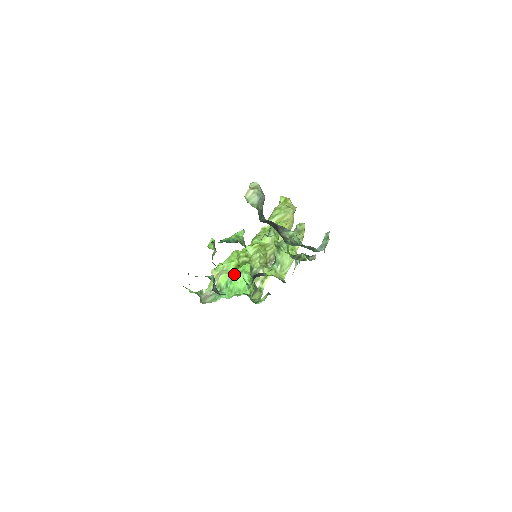
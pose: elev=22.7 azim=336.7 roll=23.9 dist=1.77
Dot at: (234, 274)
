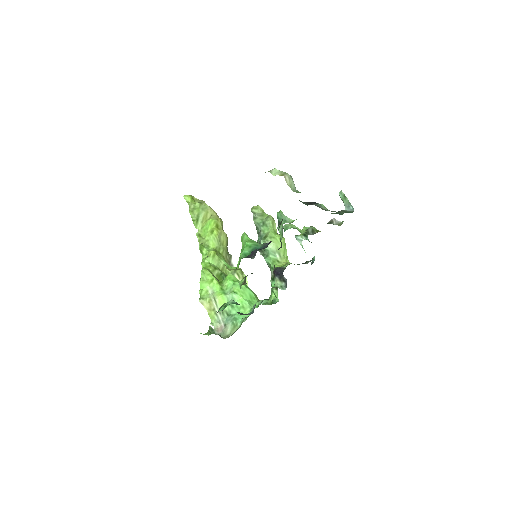
Dot at: (230, 290)
